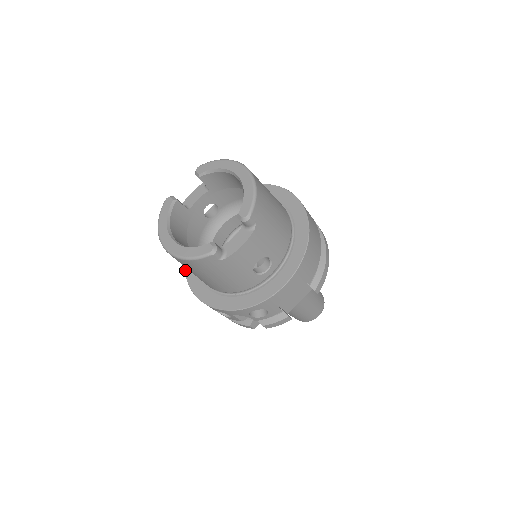
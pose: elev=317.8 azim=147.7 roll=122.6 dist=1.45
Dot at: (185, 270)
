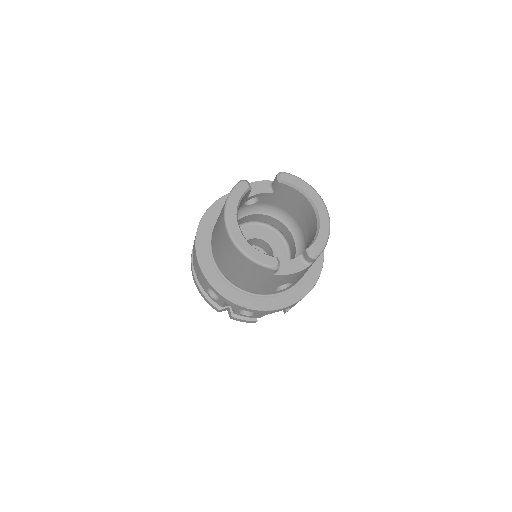
Dot at: (197, 235)
